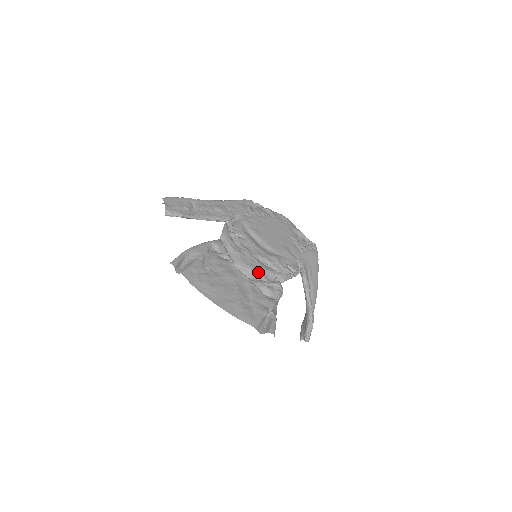
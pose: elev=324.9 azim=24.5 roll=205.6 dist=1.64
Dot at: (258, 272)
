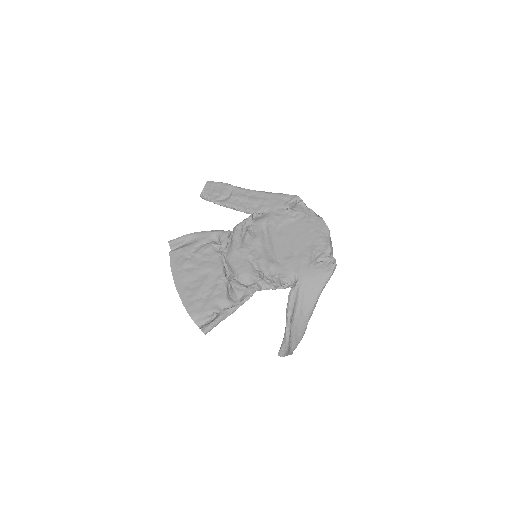
Dot at: (239, 272)
